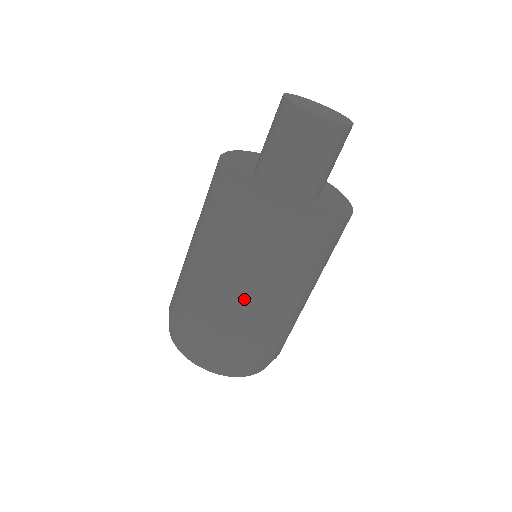
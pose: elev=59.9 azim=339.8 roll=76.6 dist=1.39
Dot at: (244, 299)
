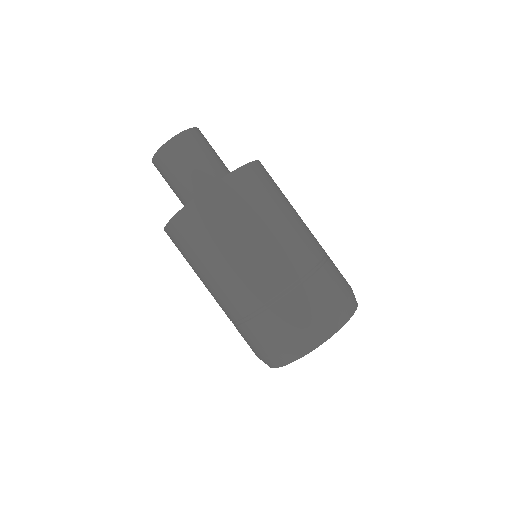
Dot at: (264, 264)
